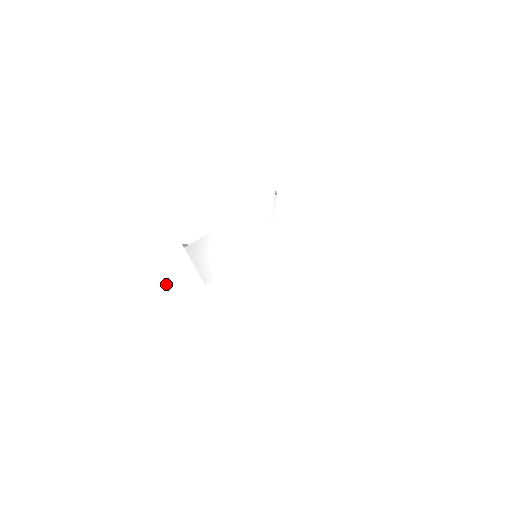
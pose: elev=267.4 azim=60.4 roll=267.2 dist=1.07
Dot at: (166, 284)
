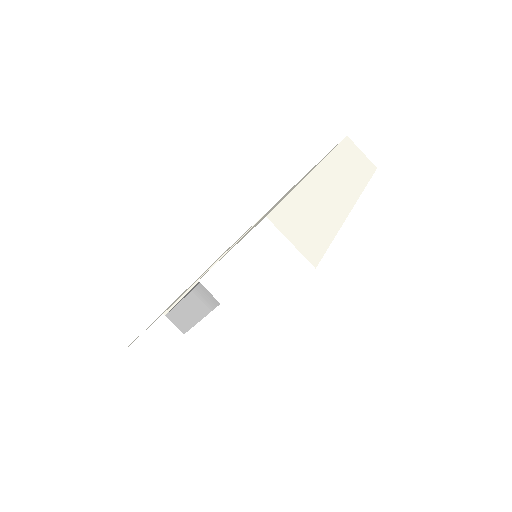
Dot at: (165, 335)
